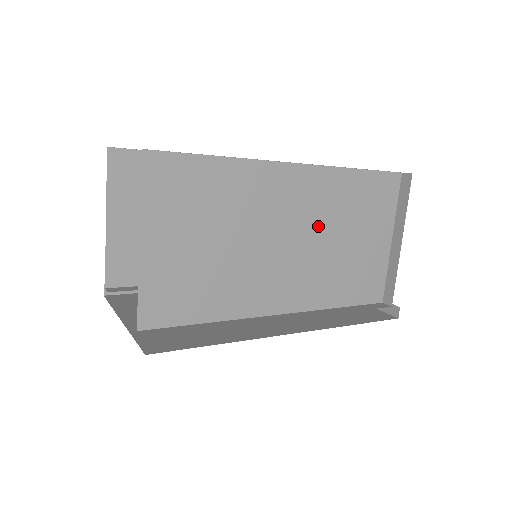
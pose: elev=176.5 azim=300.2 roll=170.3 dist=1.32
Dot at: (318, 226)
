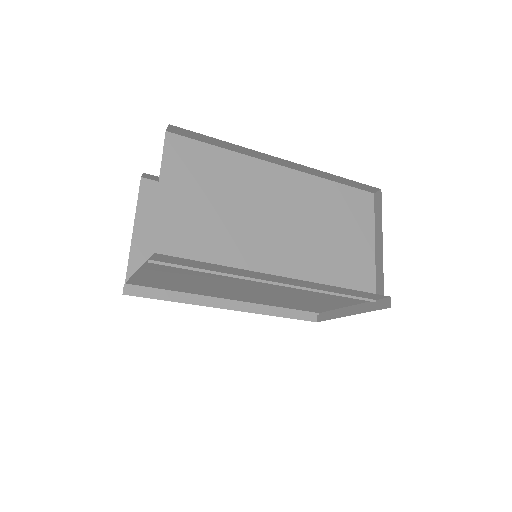
Dot at: (305, 217)
